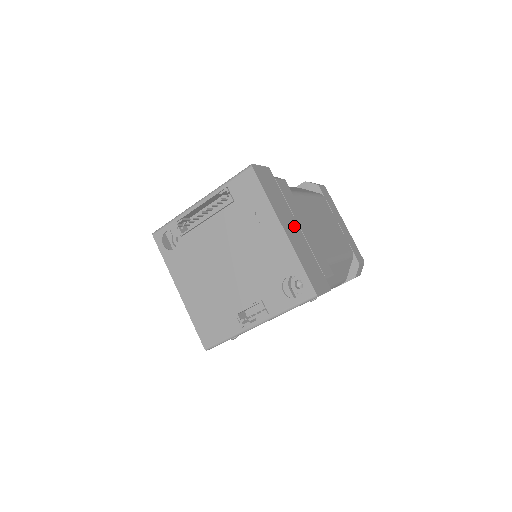
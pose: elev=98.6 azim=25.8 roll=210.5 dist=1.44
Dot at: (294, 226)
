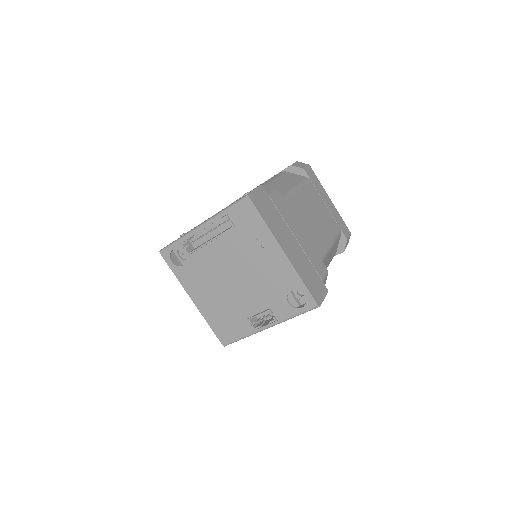
Dot at: (291, 241)
